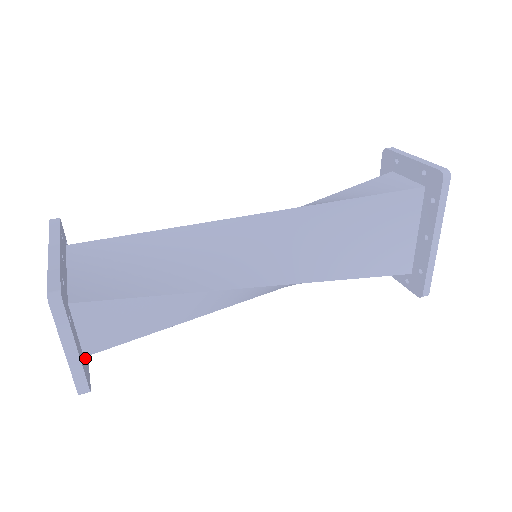
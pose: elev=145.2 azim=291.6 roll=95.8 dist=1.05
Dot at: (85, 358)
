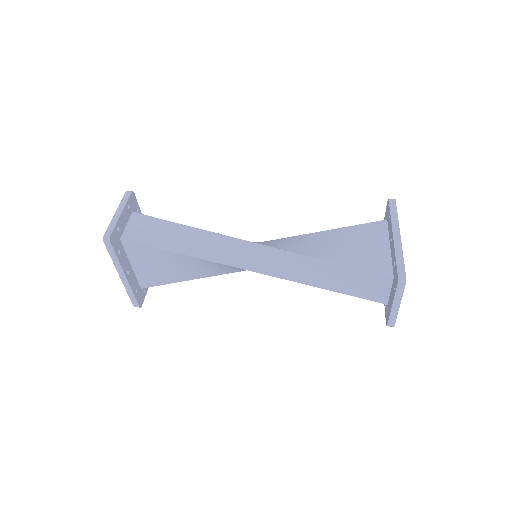
Dot at: (120, 247)
